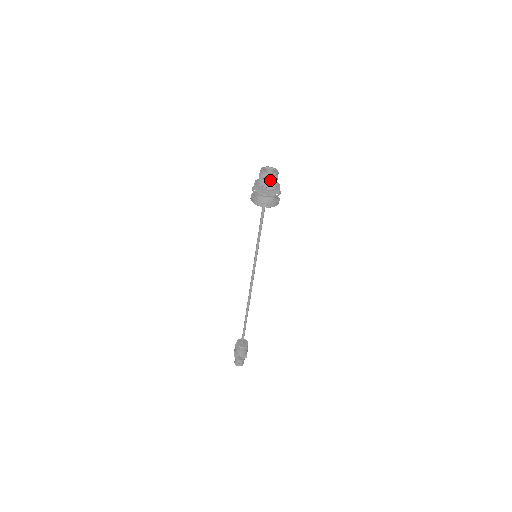
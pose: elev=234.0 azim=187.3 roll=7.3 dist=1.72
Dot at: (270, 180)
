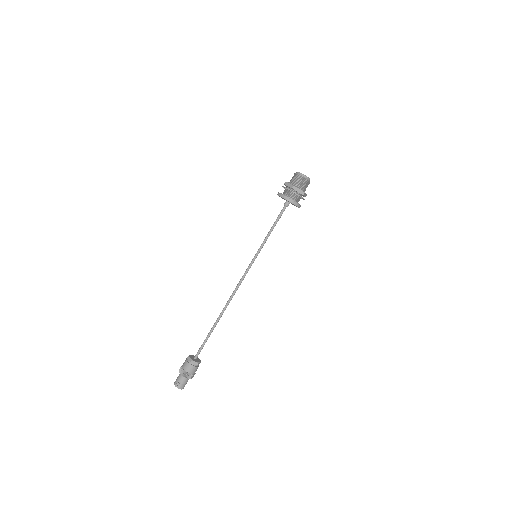
Dot at: (301, 179)
